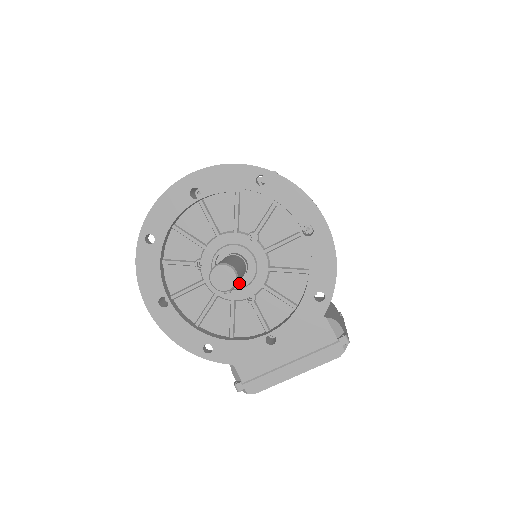
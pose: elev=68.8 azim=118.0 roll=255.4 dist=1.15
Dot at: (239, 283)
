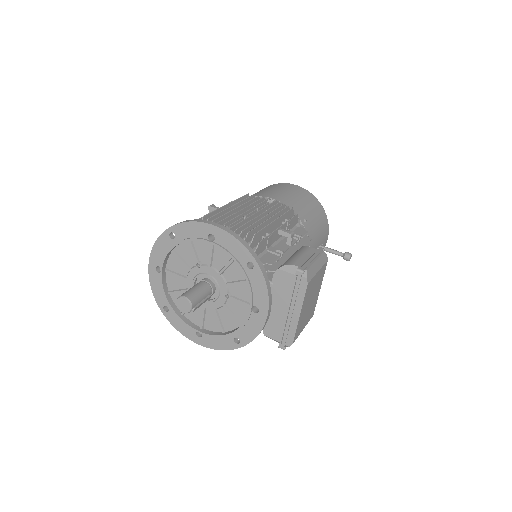
Dot at: (217, 293)
